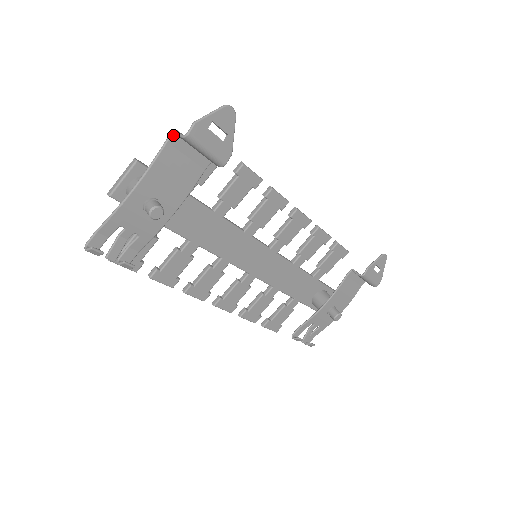
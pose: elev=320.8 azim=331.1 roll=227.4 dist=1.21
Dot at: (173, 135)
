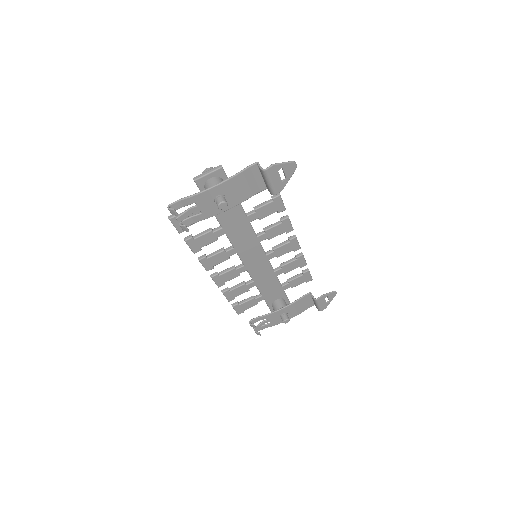
Dot at: (255, 164)
